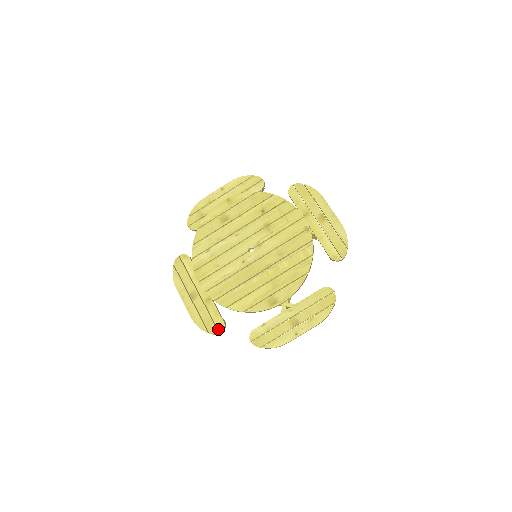
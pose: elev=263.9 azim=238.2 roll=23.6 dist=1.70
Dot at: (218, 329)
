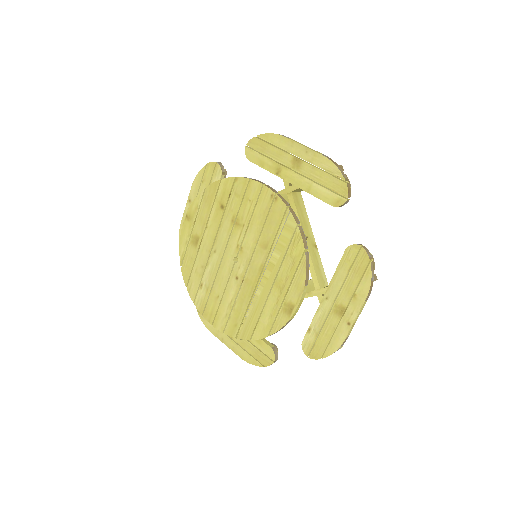
Dot at: (270, 358)
